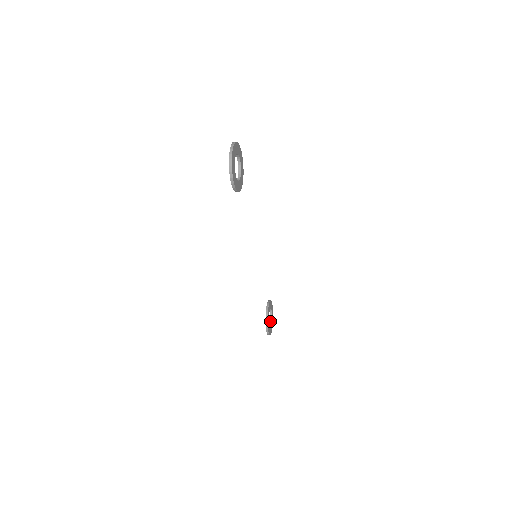
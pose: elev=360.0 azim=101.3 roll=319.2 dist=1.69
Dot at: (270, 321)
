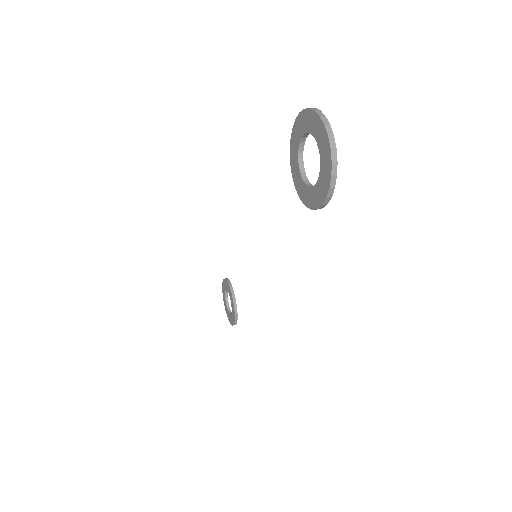
Dot at: (226, 303)
